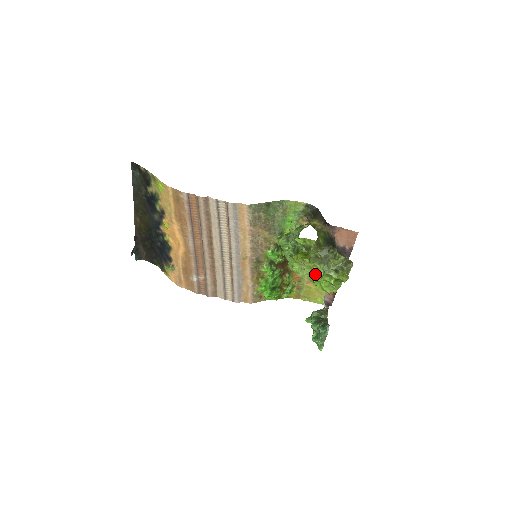
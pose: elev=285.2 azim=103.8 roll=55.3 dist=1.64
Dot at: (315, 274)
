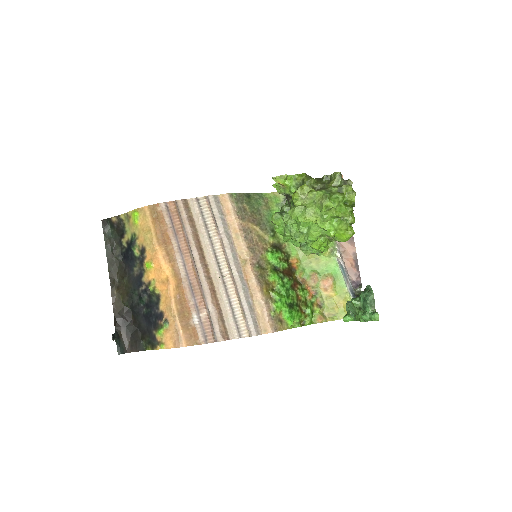
Dot at: (321, 201)
